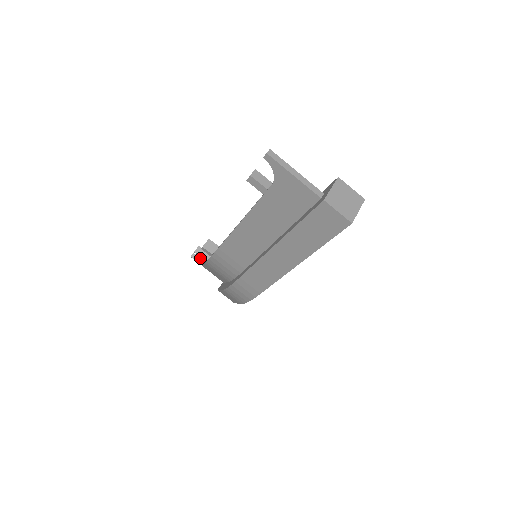
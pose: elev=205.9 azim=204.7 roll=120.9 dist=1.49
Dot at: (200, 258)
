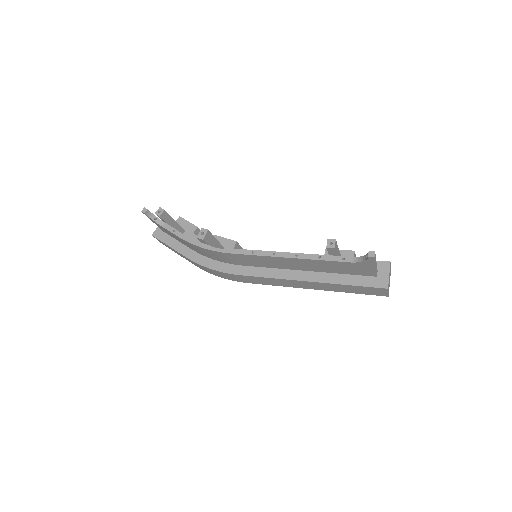
Dot at: (154, 215)
